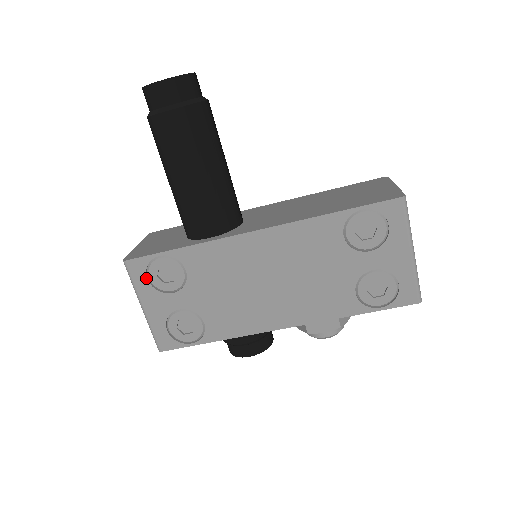
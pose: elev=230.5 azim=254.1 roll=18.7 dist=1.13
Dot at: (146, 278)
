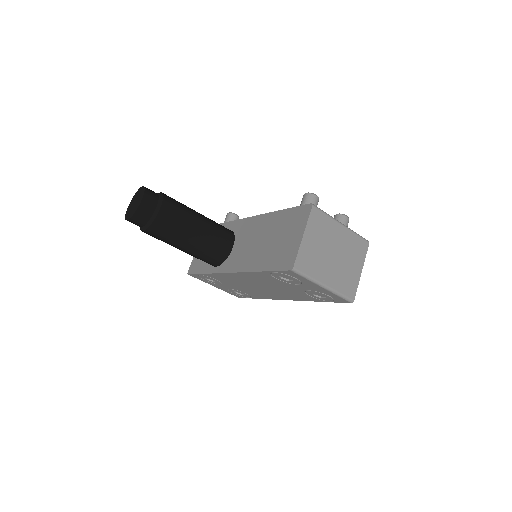
Dot at: (203, 279)
